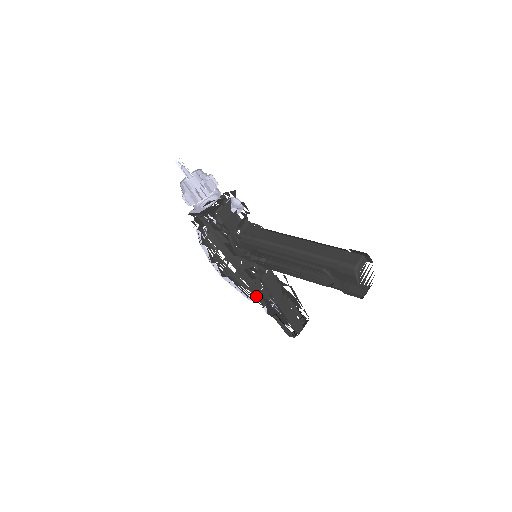
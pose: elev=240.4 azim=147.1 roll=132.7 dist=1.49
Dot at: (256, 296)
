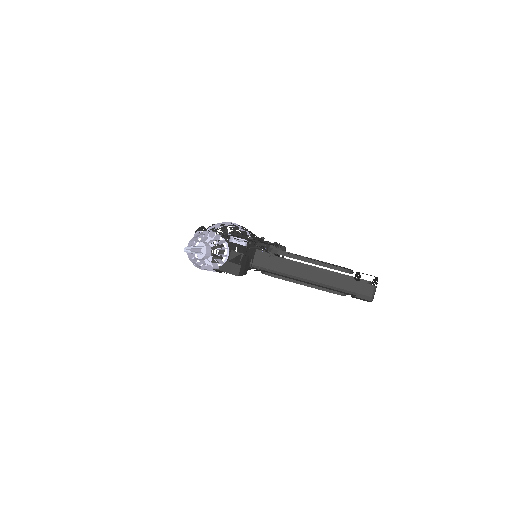
Dot at: occluded
